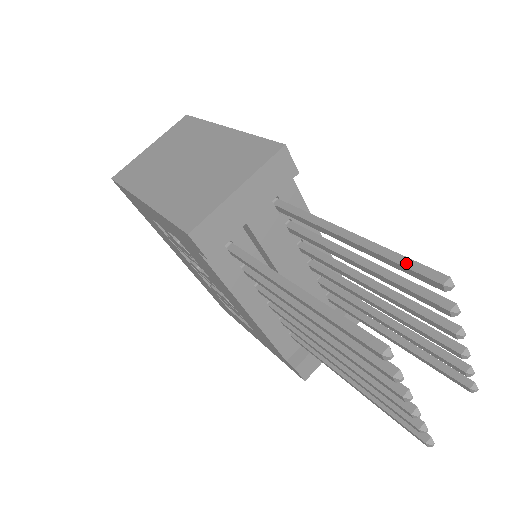
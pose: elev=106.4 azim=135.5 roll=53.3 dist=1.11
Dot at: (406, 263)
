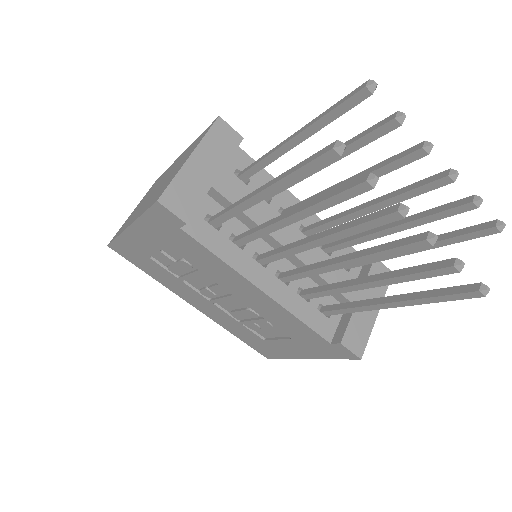
Dot at: (336, 105)
